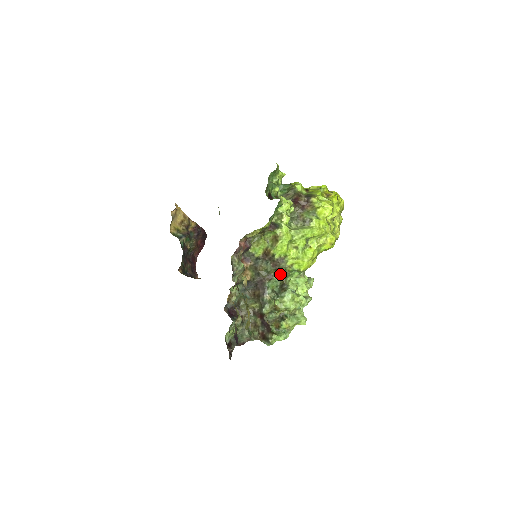
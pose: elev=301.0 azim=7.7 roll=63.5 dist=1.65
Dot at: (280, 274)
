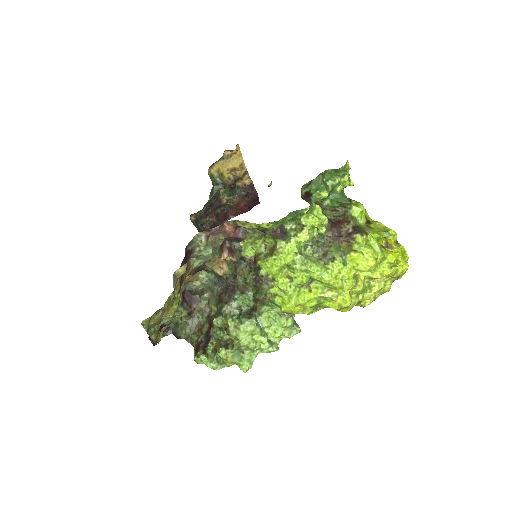
Dot at: (258, 295)
